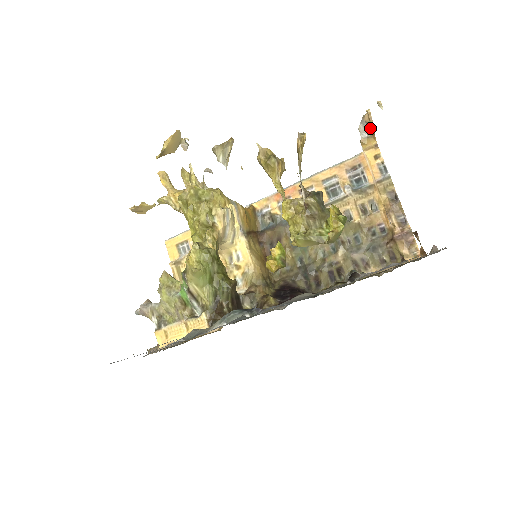
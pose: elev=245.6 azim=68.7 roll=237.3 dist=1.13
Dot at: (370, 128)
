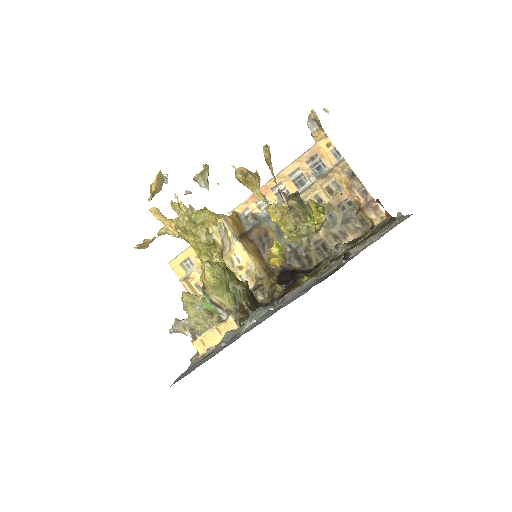
Dot at: (317, 123)
